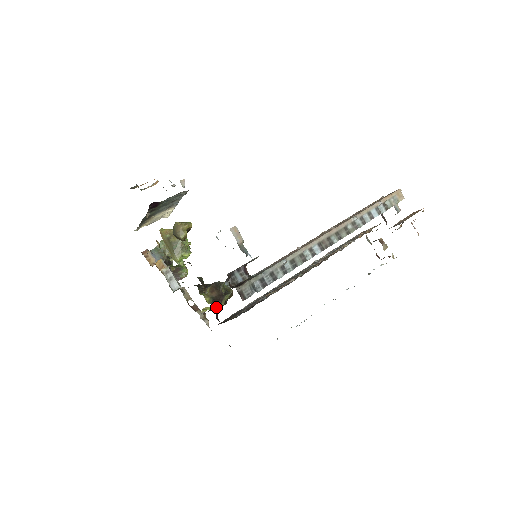
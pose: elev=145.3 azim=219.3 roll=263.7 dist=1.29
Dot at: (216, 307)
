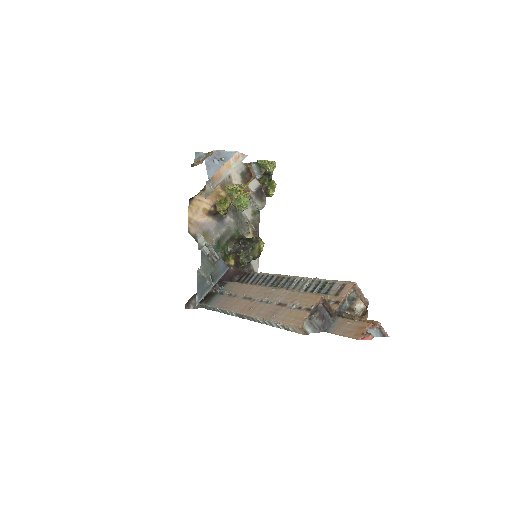
Dot at: (236, 269)
